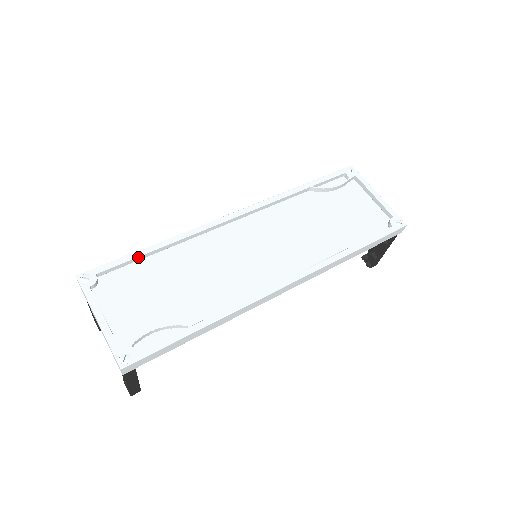
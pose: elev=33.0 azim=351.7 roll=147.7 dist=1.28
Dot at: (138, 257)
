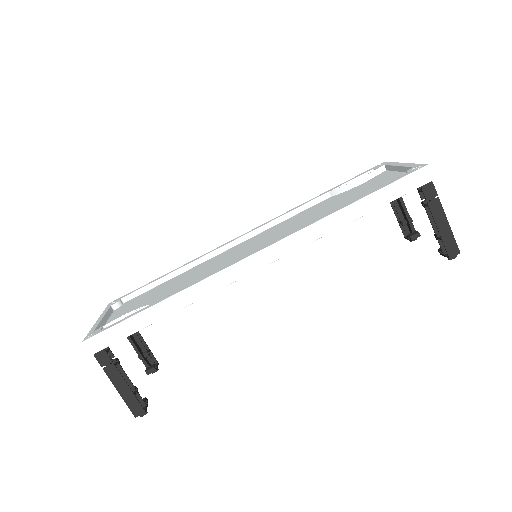
Dot at: (155, 282)
